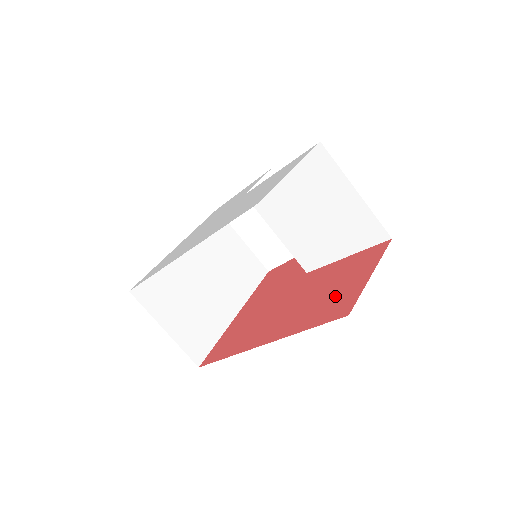
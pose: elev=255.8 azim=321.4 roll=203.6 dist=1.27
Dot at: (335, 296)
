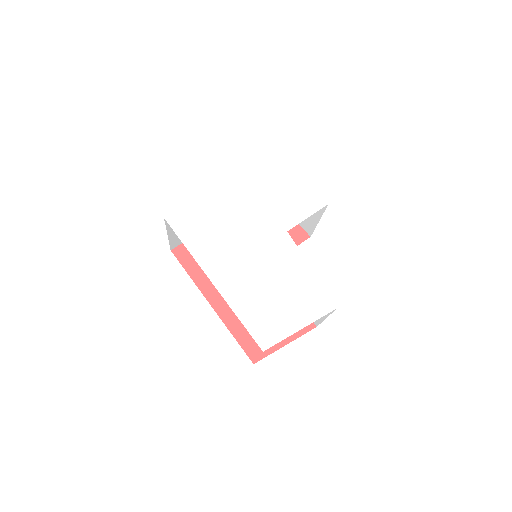
Dot at: occluded
